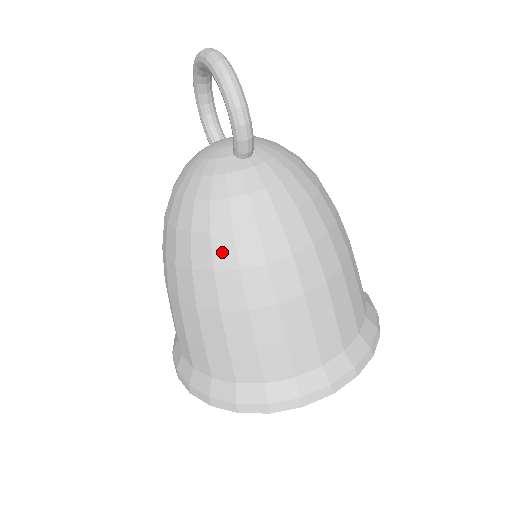
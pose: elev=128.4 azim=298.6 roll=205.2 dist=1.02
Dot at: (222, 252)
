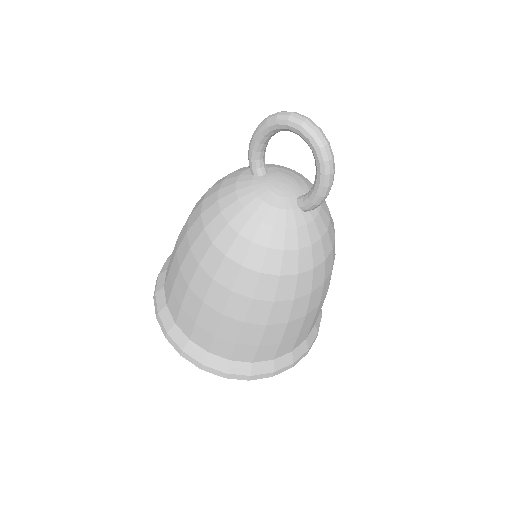
Dot at: (285, 289)
